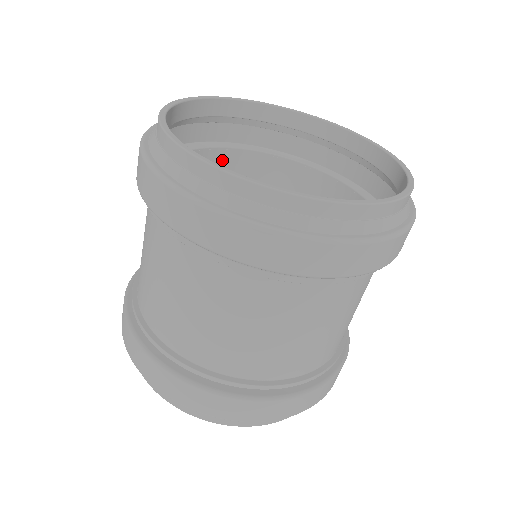
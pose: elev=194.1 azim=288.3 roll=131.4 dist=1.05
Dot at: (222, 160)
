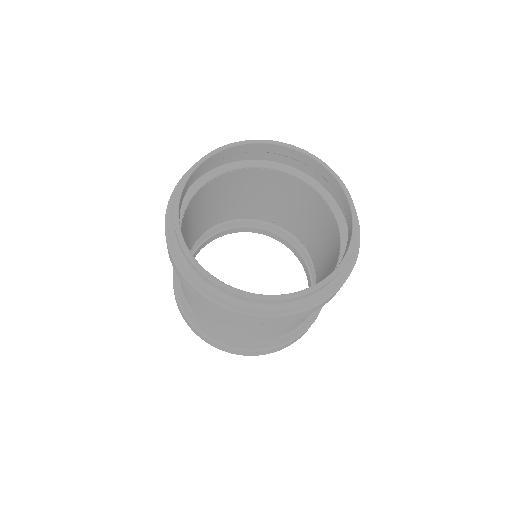
Dot at: (222, 180)
